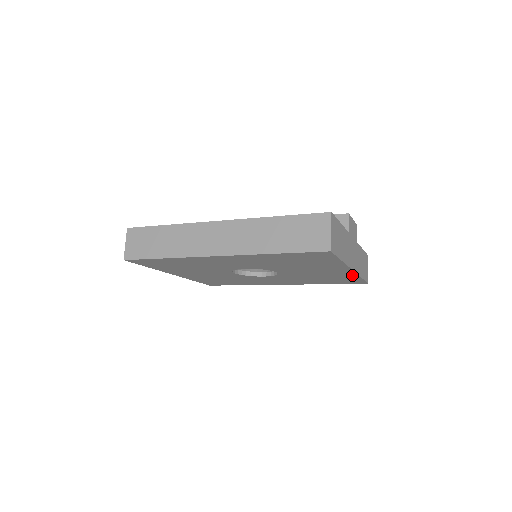
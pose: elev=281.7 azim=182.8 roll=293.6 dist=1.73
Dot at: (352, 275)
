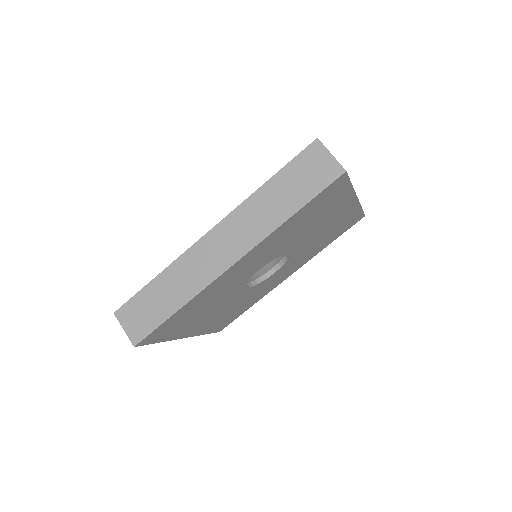
Dot at: (355, 209)
